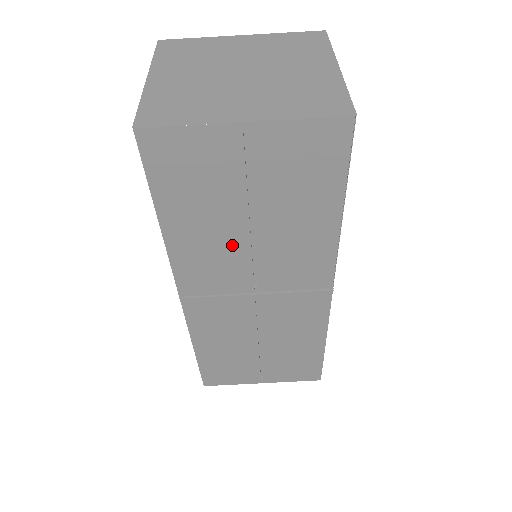
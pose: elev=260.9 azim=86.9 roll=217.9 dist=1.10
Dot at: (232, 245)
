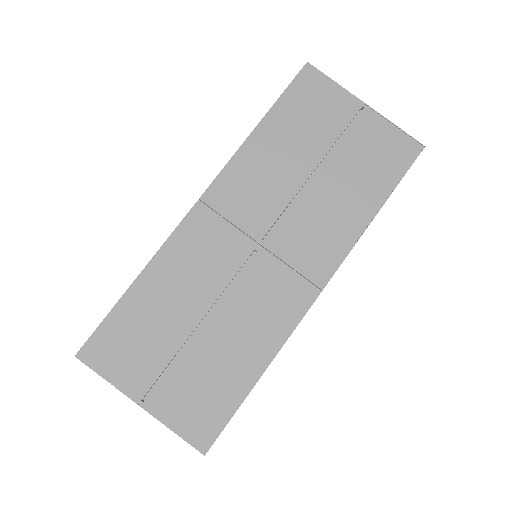
Dot at: (286, 180)
